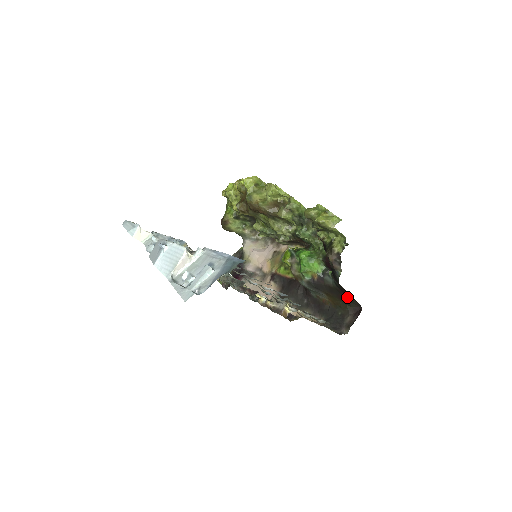
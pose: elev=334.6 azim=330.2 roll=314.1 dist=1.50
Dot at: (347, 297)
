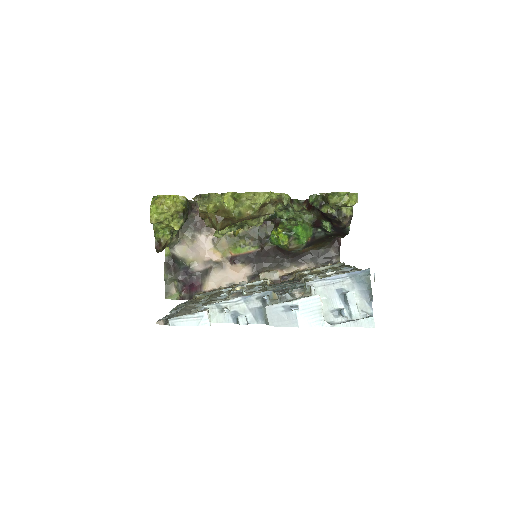
Dot at: (330, 238)
